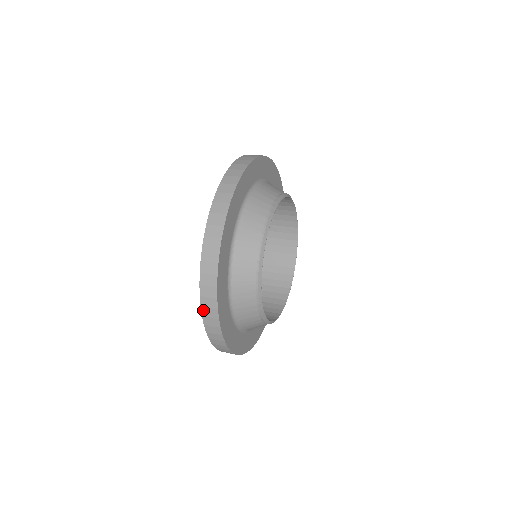
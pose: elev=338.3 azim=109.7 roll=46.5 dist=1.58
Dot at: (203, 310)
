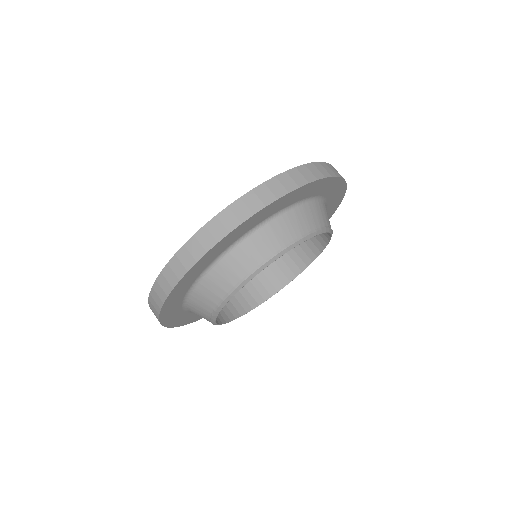
Dot at: occluded
